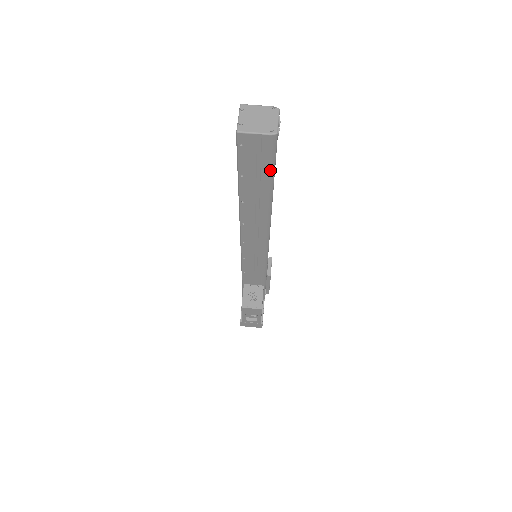
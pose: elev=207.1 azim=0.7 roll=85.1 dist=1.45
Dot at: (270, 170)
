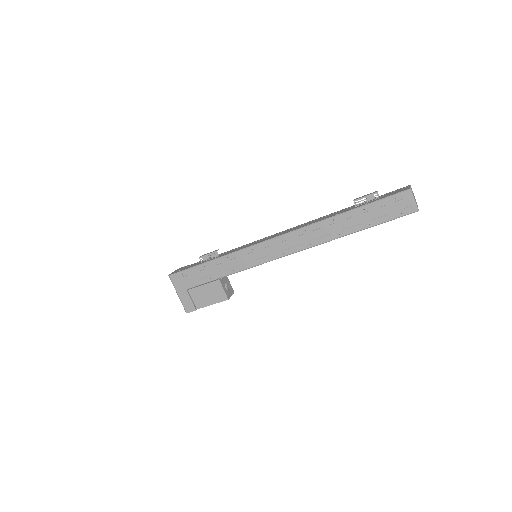
Dot at: occluded
